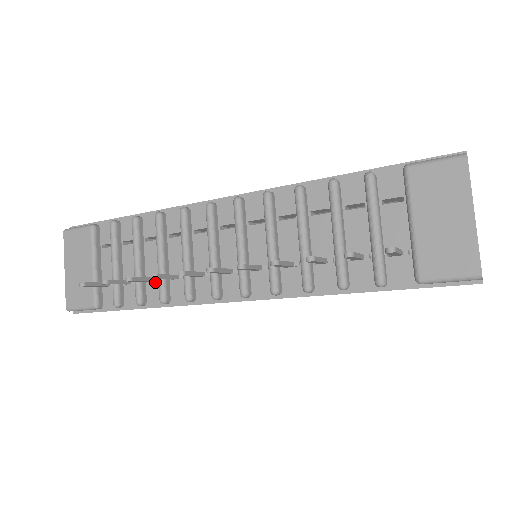
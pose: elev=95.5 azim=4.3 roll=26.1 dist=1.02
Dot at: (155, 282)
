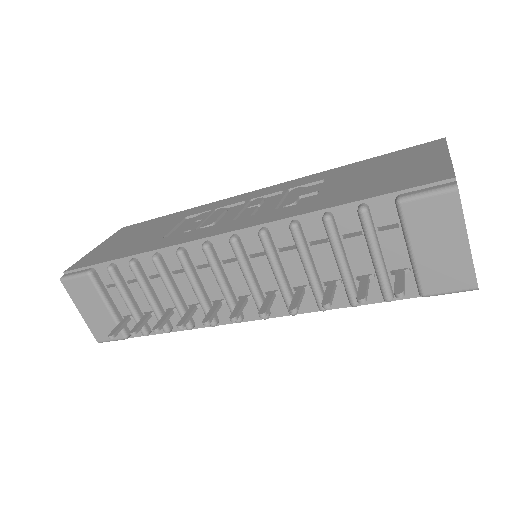
Dot at: (174, 311)
